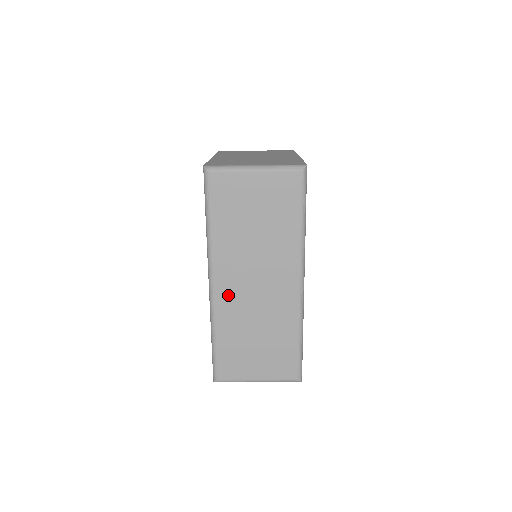
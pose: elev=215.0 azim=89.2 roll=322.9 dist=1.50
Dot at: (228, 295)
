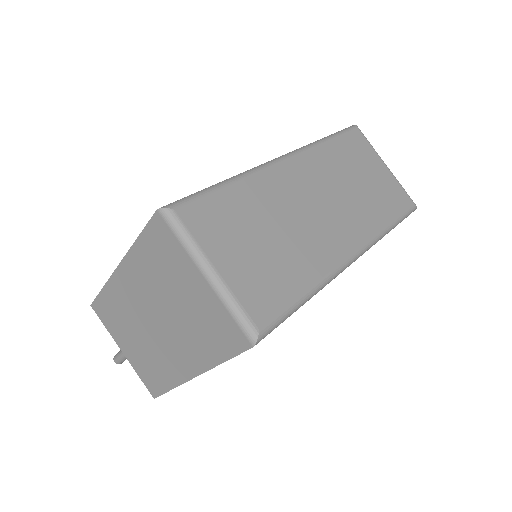
Dot at: (288, 179)
